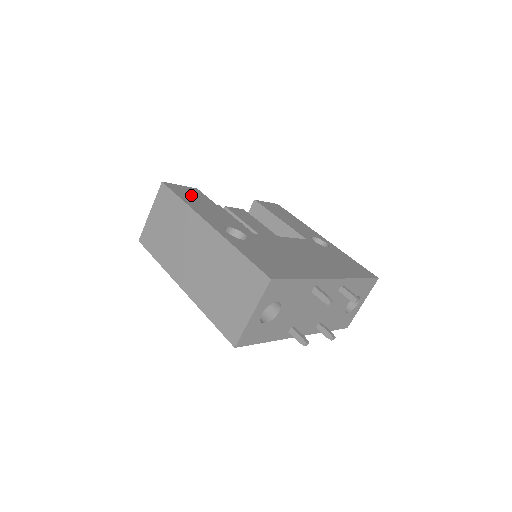
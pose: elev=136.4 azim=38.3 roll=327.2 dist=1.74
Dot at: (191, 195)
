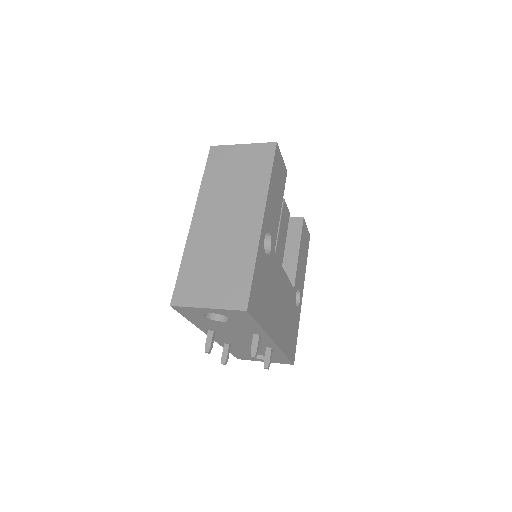
Dot at: (279, 175)
